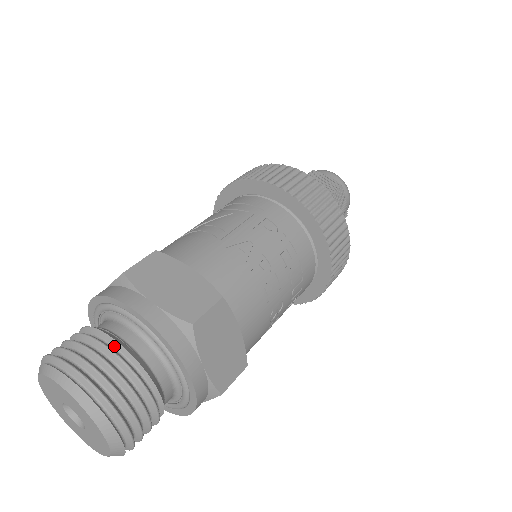
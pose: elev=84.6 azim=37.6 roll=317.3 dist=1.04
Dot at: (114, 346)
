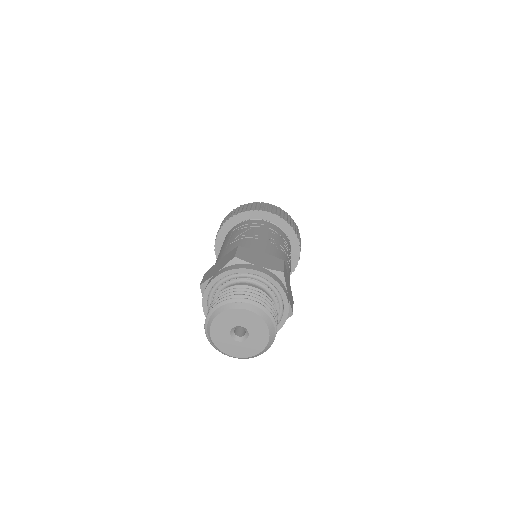
Dot at: (252, 290)
